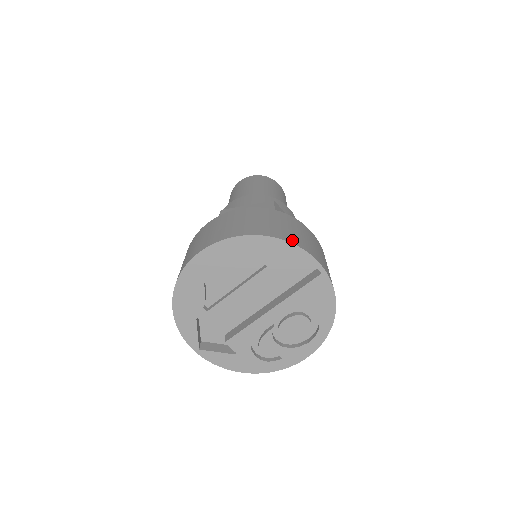
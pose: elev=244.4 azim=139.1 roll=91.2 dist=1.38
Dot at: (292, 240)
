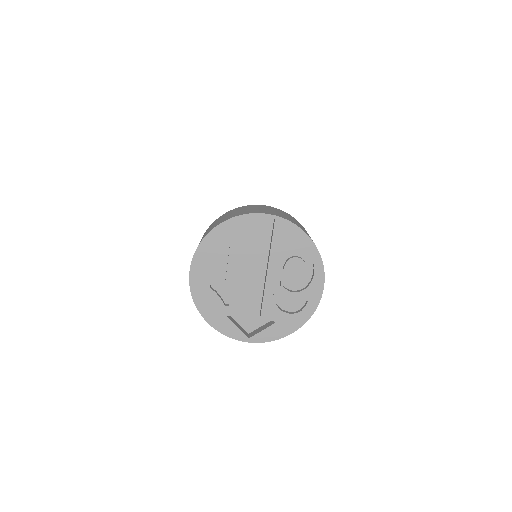
Dot at: (239, 215)
